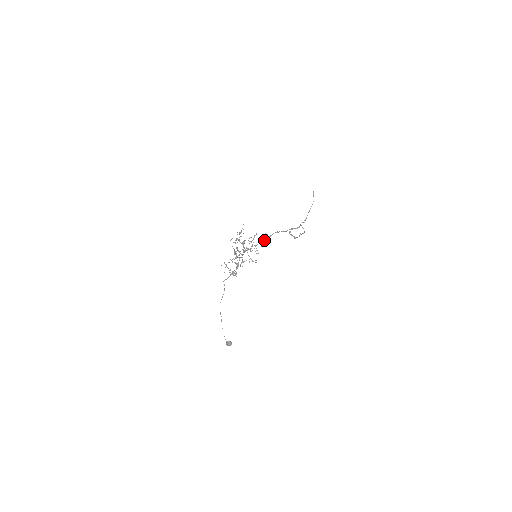
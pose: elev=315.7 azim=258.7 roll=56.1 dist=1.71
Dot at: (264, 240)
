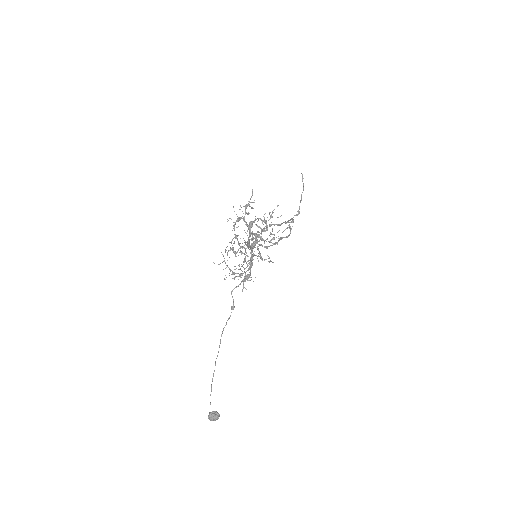
Dot at: (261, 232)
